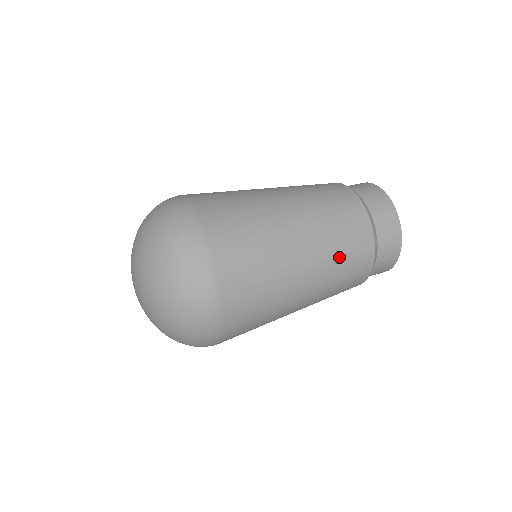
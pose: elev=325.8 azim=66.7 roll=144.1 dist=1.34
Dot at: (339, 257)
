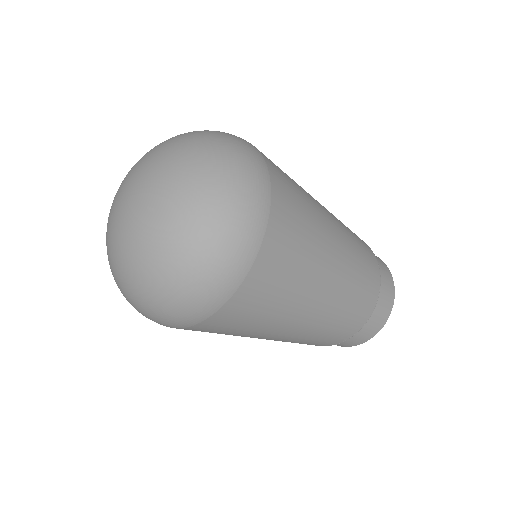
Dot at: occluded
